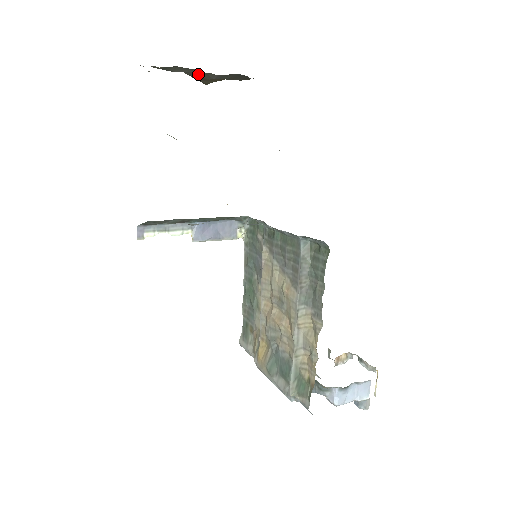
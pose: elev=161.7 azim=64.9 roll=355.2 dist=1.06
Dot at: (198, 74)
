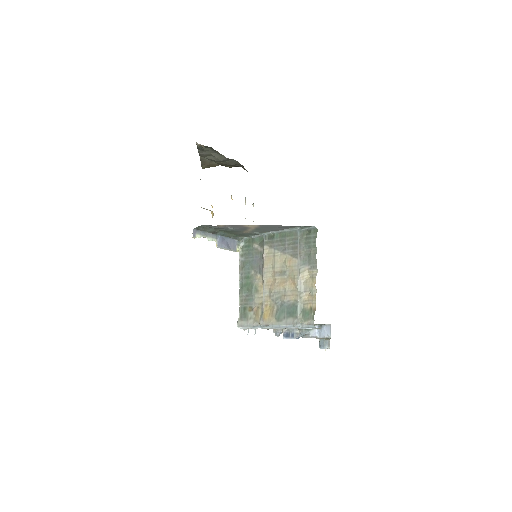
Dot at: (214, 156)
